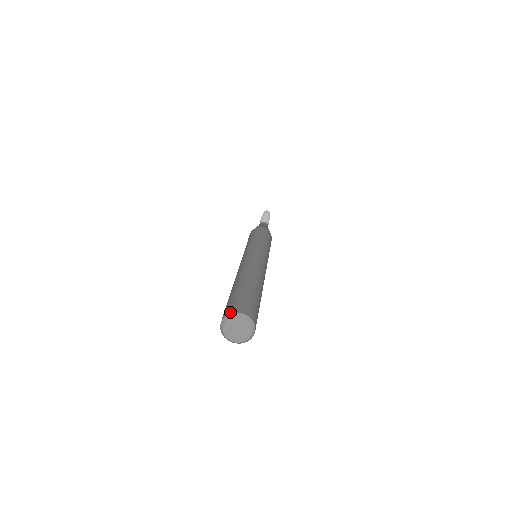
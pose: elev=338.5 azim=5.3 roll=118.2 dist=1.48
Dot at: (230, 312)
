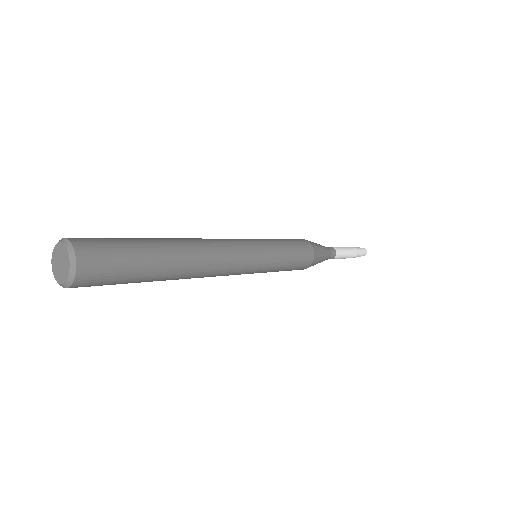
Dot at: (74, 241)
